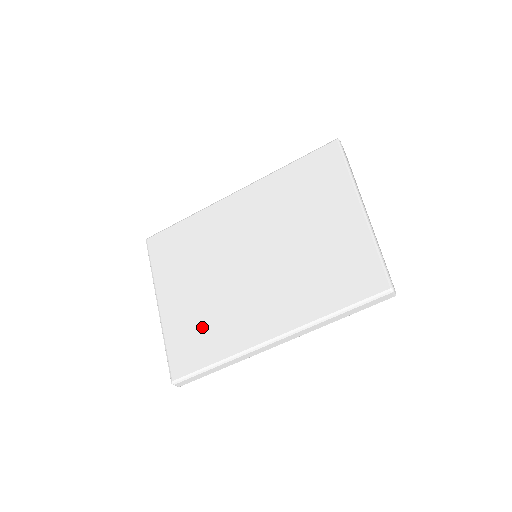
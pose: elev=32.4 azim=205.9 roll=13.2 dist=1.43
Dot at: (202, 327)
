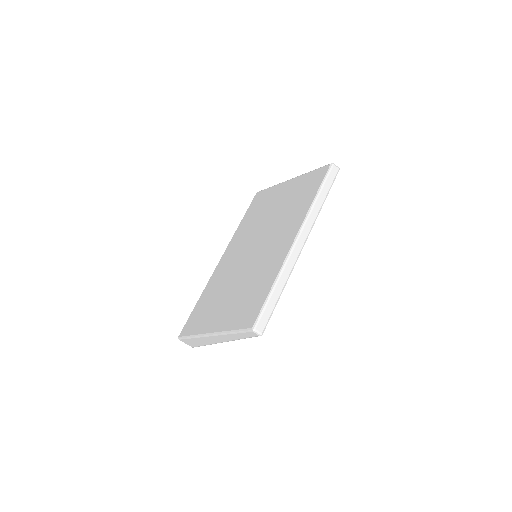
Dot at: (249, 295)
